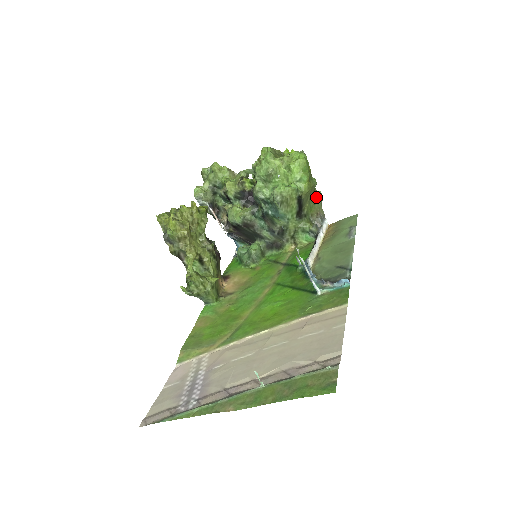
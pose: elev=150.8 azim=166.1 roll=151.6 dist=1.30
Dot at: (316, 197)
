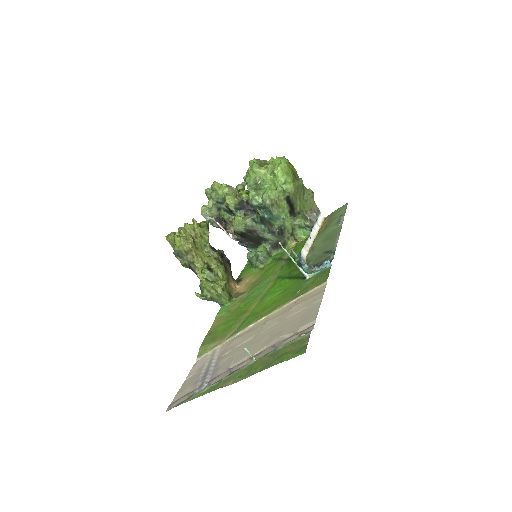
Dot at: (307, 195)
